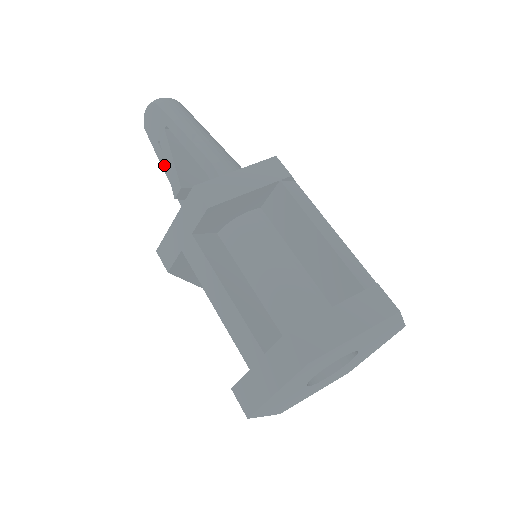
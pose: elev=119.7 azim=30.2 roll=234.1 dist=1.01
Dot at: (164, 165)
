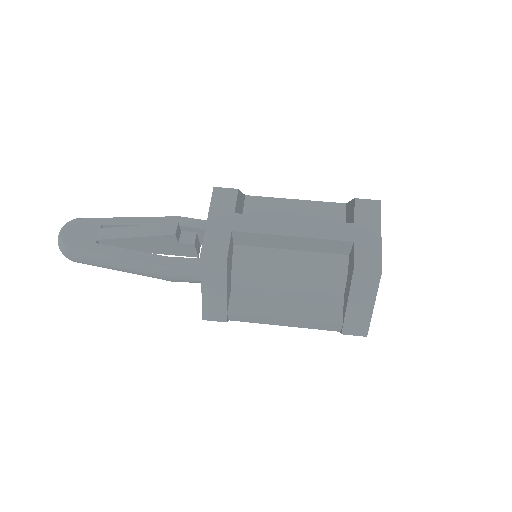
Dot at: (116, 252)
